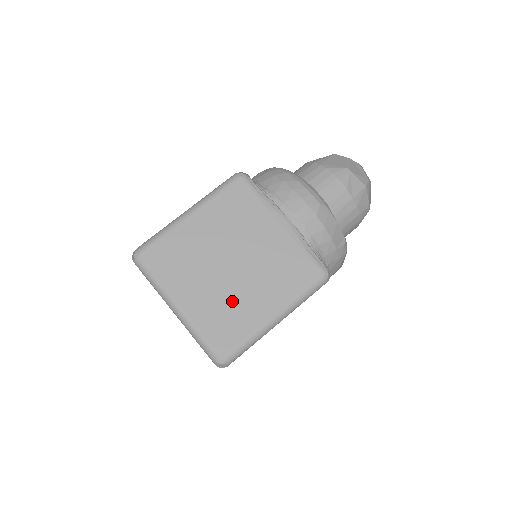
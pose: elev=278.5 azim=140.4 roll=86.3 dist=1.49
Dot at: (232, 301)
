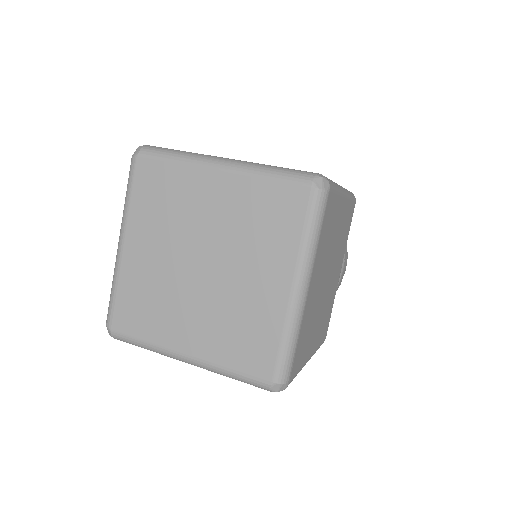
Dot at: occluded
